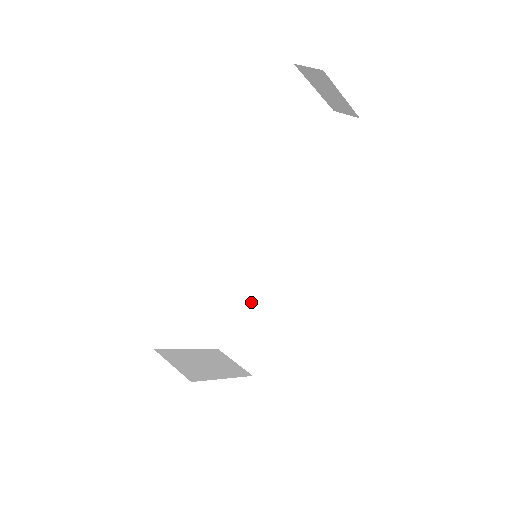
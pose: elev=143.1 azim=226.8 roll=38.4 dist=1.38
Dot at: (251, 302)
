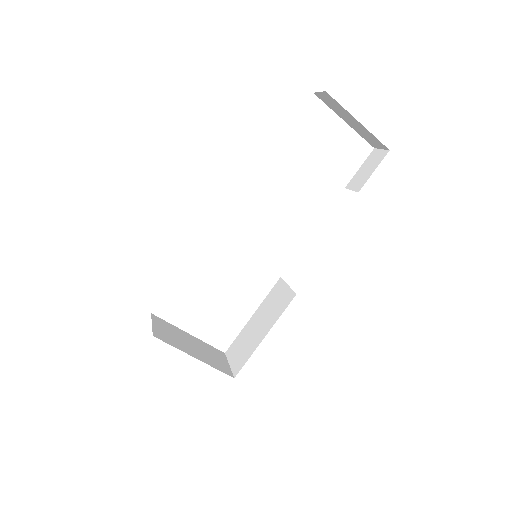
Dot at: (260, 312)
